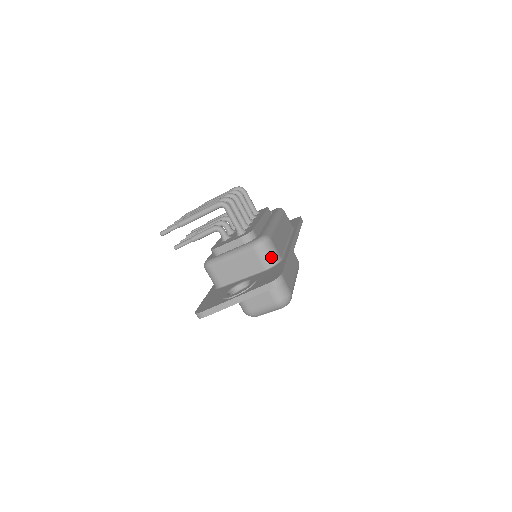
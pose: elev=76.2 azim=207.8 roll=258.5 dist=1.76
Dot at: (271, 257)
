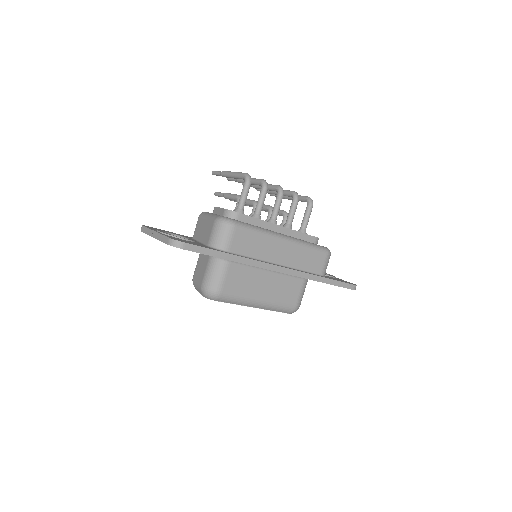
Dot at: (218, 239)
